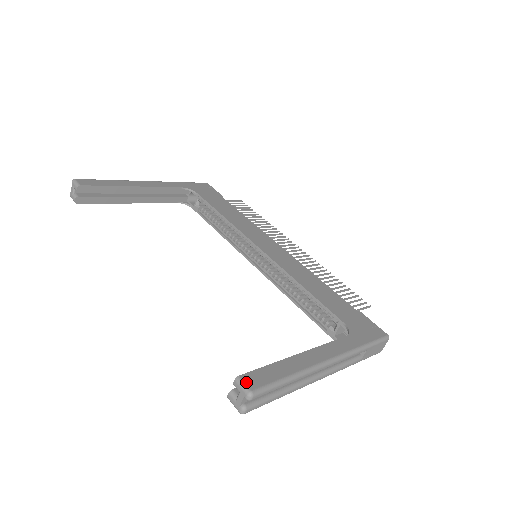
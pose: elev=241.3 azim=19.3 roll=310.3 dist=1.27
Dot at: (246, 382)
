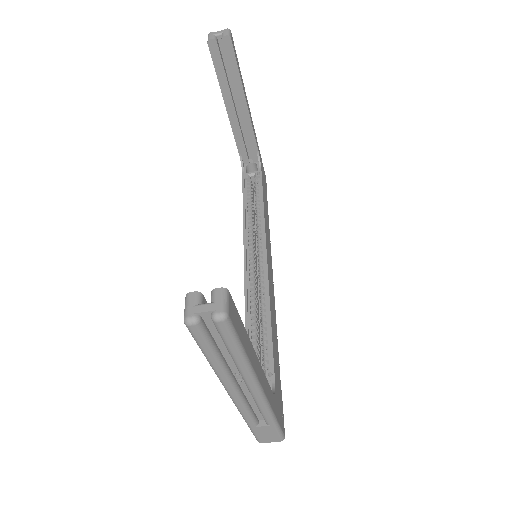
Dot at: (230, 303)
